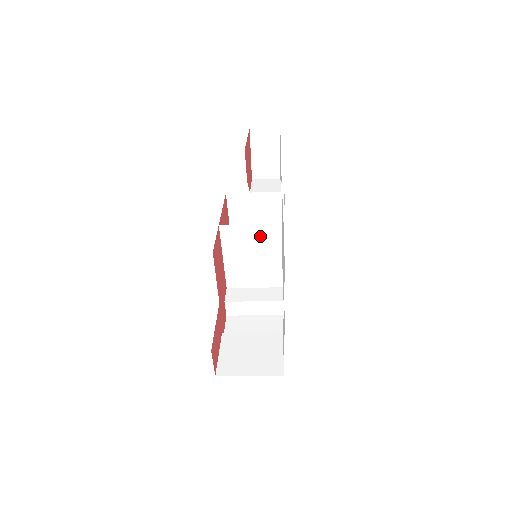
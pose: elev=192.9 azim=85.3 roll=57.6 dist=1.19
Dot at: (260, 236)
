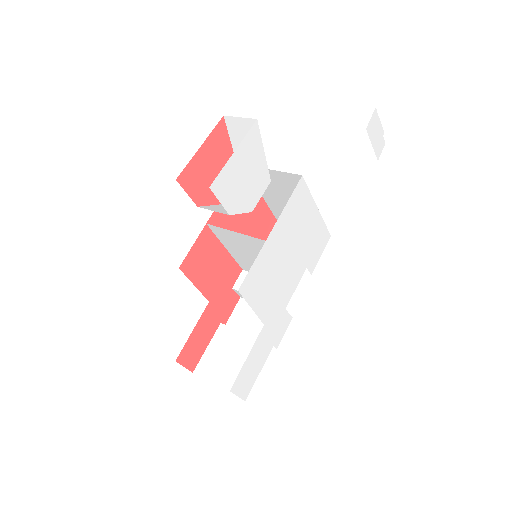
Dot at: (250, 243)
